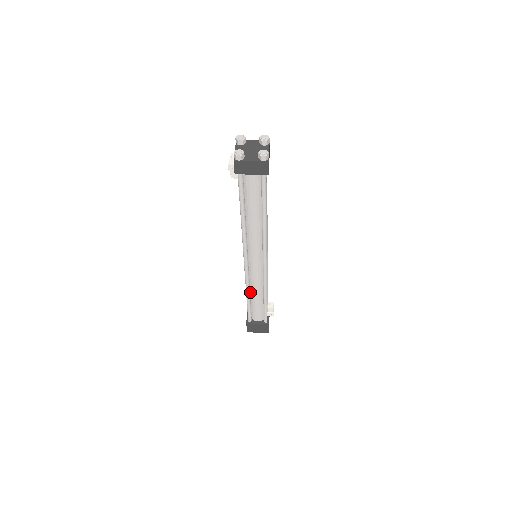
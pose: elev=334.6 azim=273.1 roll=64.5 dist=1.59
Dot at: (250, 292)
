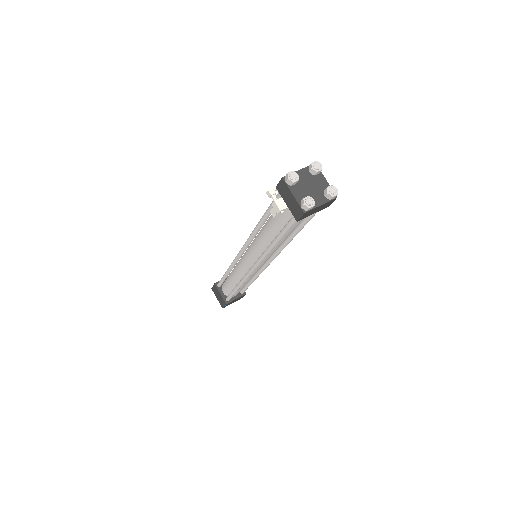
Dot at: occluded
